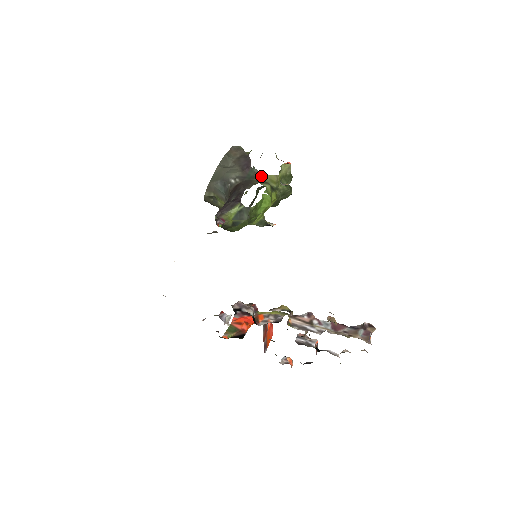
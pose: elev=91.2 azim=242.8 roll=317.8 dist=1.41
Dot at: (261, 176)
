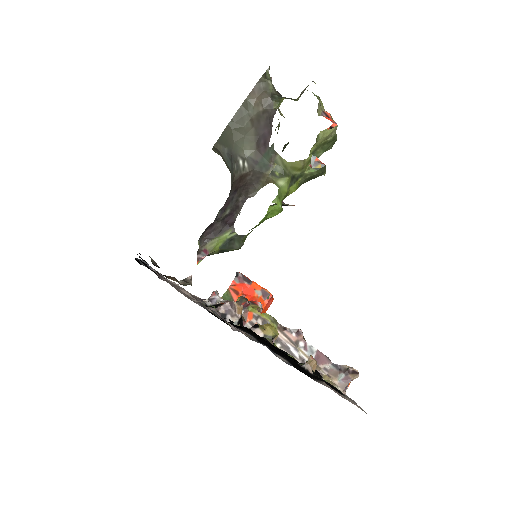
Dot at: (280, 162)
